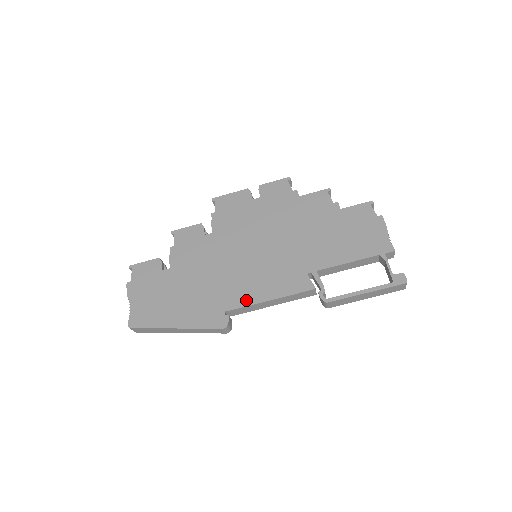
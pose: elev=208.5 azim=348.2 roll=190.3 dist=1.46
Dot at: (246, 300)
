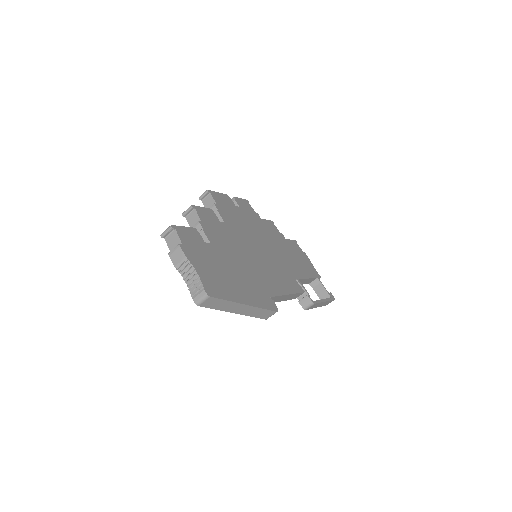
Dot at: (277, 290)
